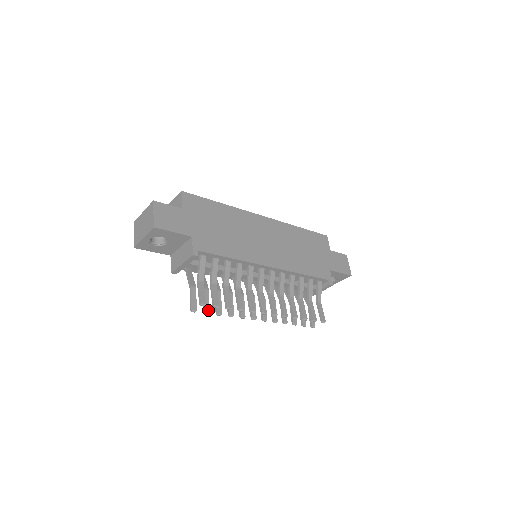
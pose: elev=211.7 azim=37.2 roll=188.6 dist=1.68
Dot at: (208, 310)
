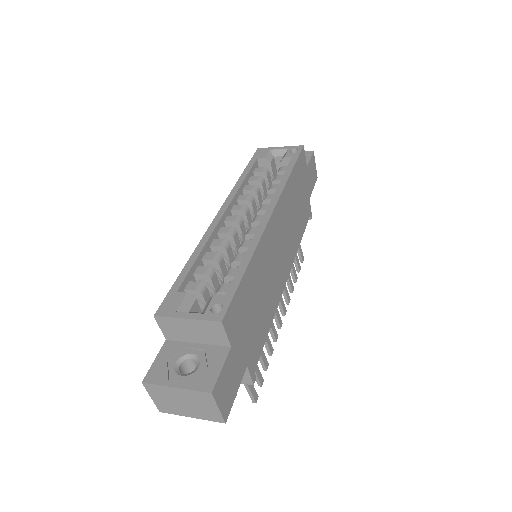
Dot at: occluded
